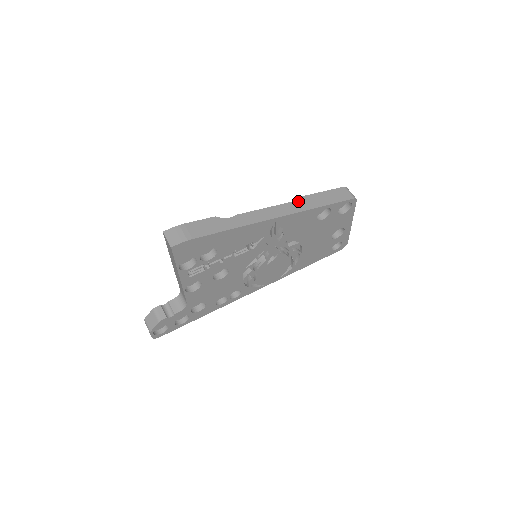
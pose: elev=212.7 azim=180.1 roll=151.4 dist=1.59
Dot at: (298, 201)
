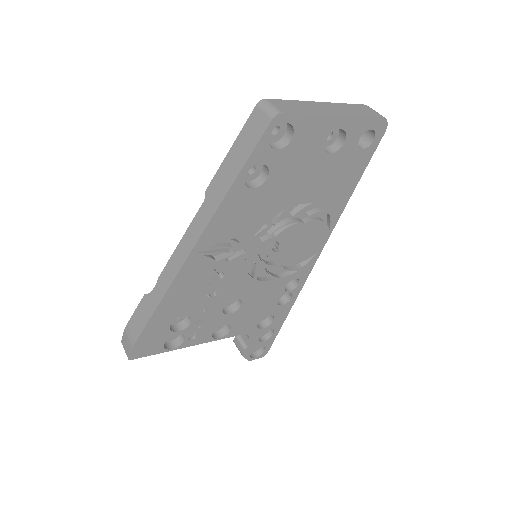
Dot at: (207, 198)
